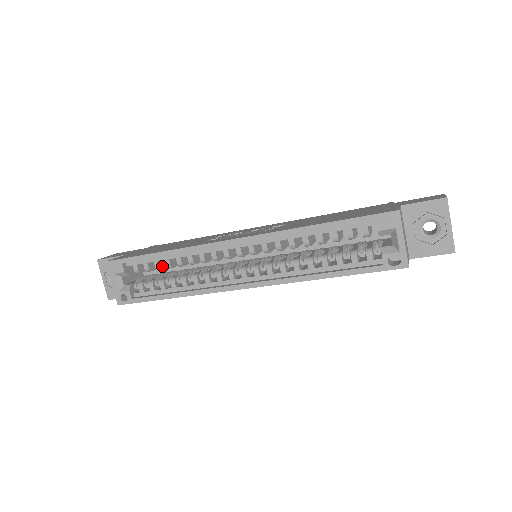
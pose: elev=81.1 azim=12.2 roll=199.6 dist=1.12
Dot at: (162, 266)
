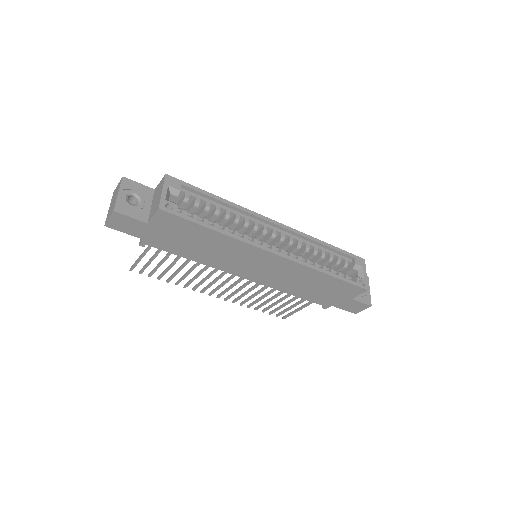
Dot at: (207, 210)
